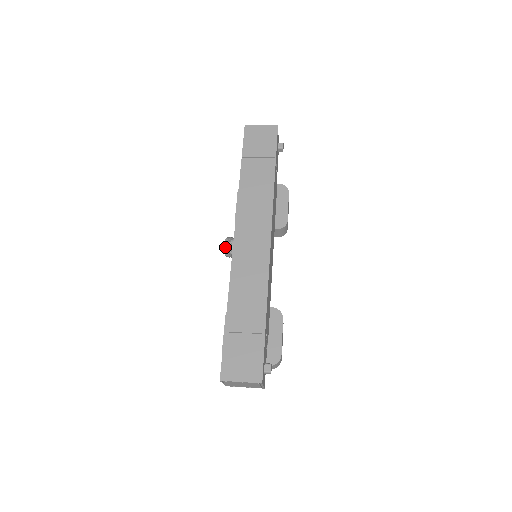
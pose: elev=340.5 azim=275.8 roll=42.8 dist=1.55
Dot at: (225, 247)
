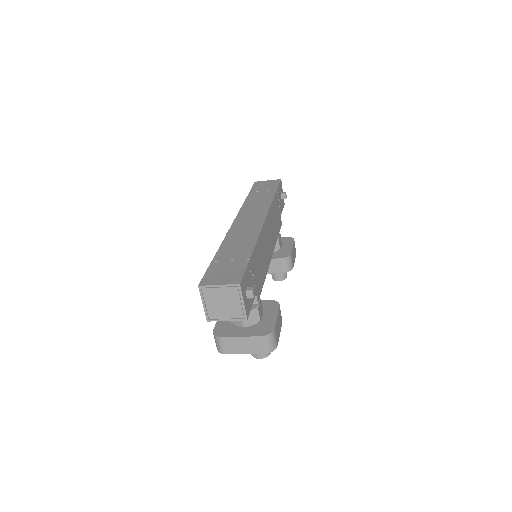
Dot at: occluded
